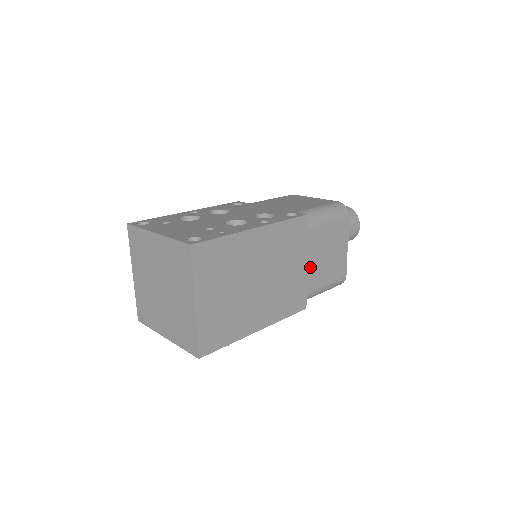
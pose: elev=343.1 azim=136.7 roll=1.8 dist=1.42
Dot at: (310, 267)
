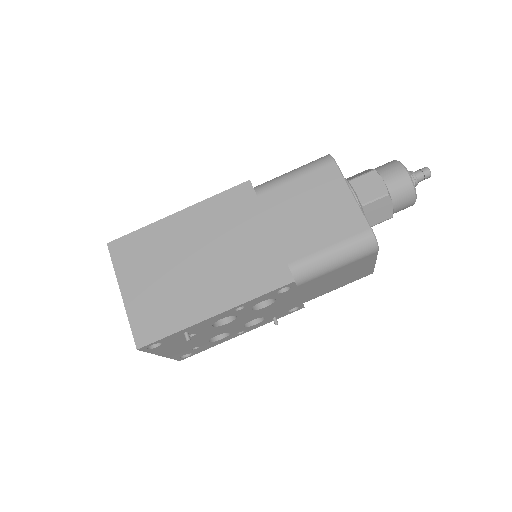
Dot at: (284, 232)
